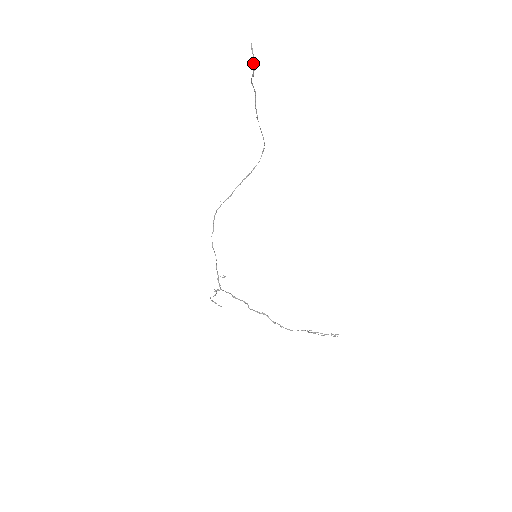
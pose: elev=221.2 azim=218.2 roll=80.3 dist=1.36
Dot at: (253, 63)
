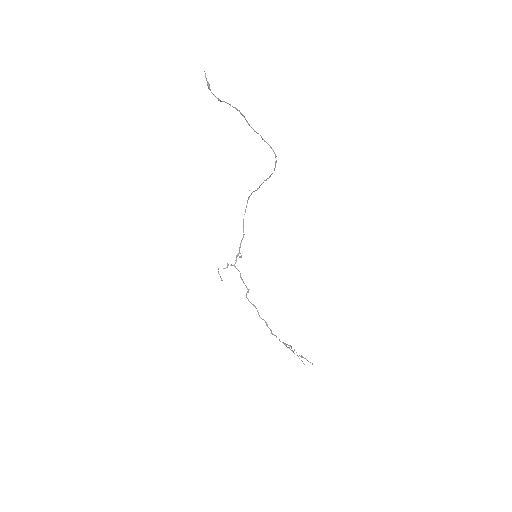
Dot at: (210, 90)
